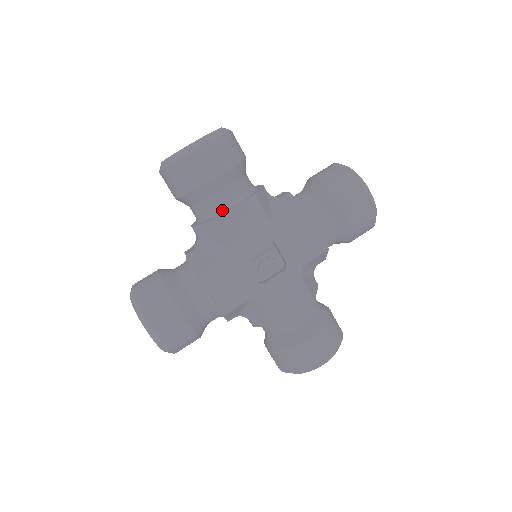
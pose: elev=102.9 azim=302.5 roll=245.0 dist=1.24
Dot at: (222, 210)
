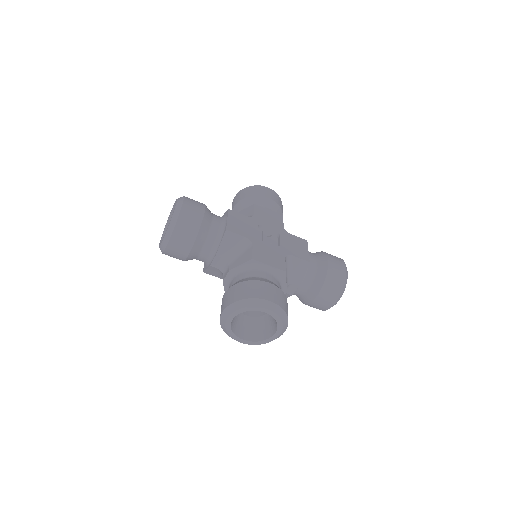
Dot at: (223, 227)
